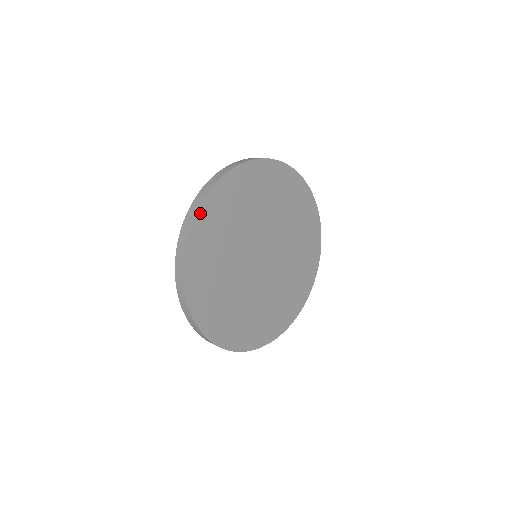
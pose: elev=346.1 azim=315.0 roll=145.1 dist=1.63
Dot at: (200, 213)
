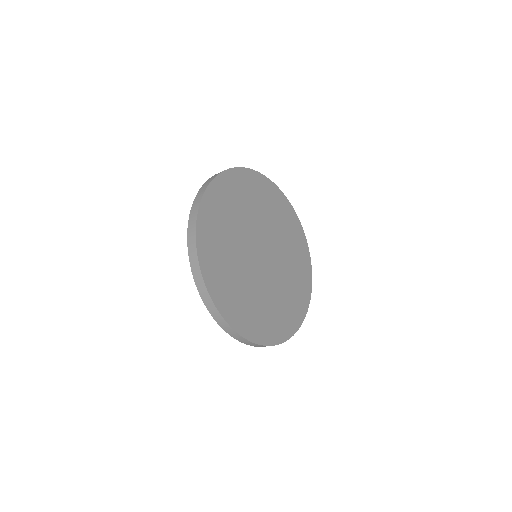
Dot at: (235, 171)
